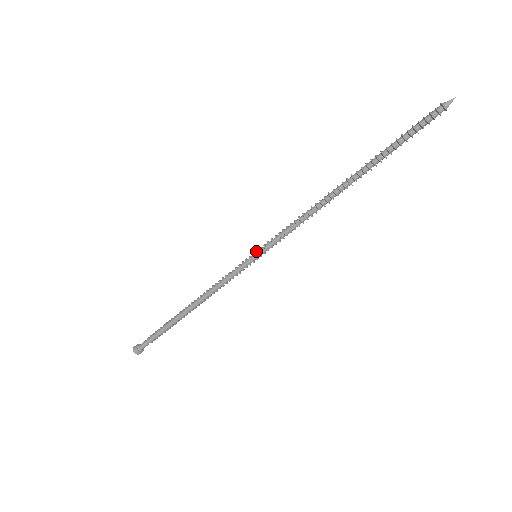
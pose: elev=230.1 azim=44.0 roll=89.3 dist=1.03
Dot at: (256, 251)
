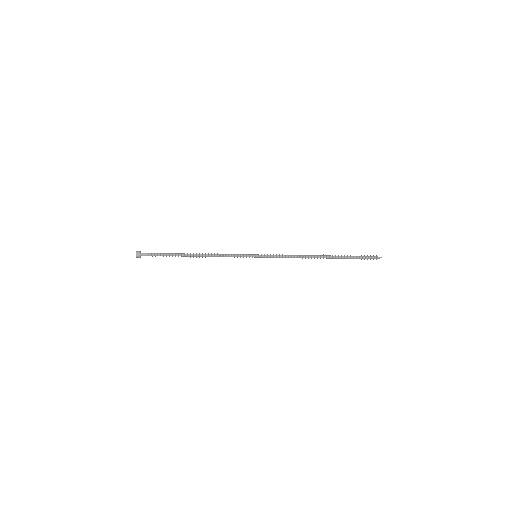
Dot at: occluded
